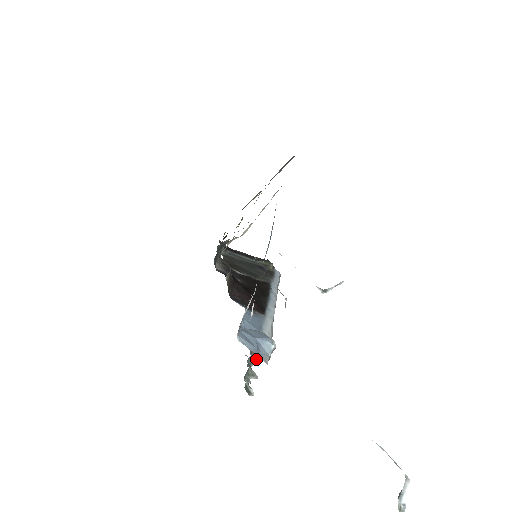
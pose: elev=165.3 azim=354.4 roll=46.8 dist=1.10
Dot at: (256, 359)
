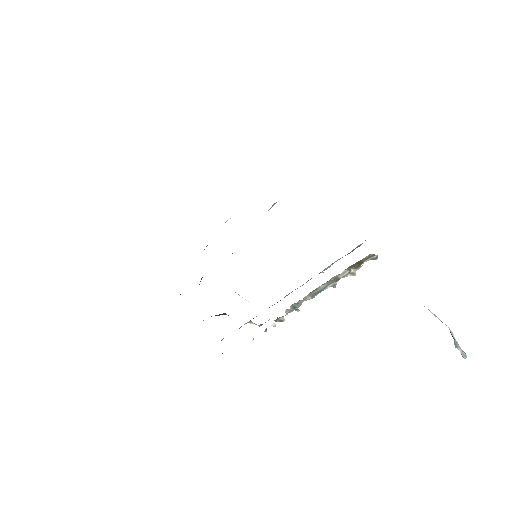
Dot at: (331, 285)
